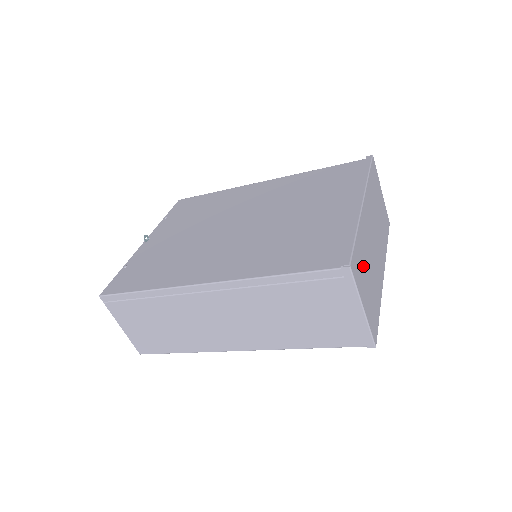
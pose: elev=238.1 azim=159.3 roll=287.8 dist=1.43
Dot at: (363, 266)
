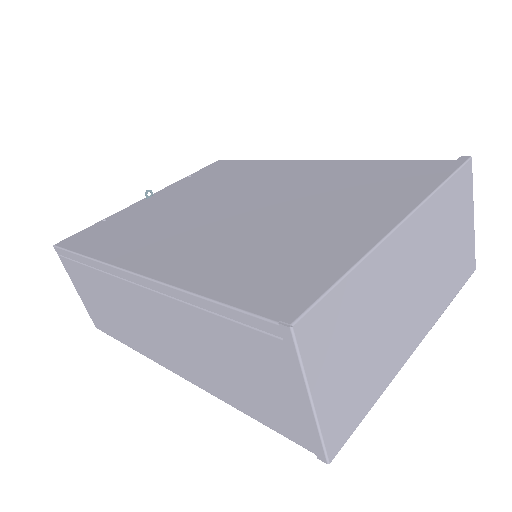
Dot at: (346, 329)
